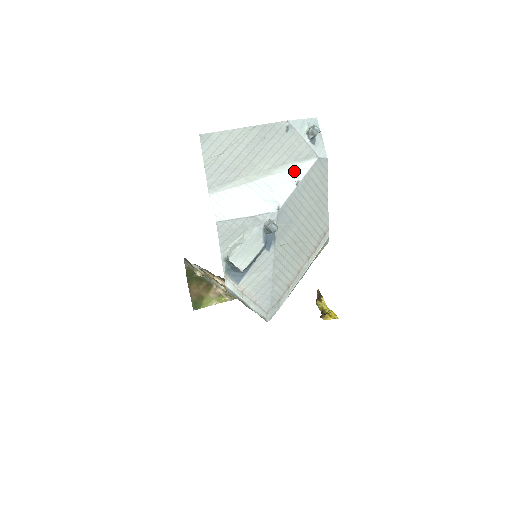
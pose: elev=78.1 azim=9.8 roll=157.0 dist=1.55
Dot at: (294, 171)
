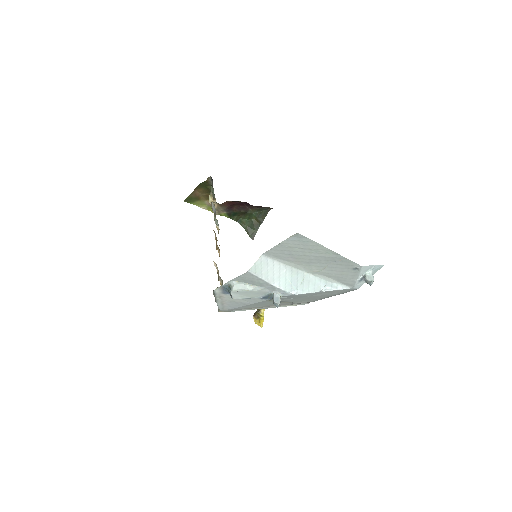
Dot at: (329, 284)
